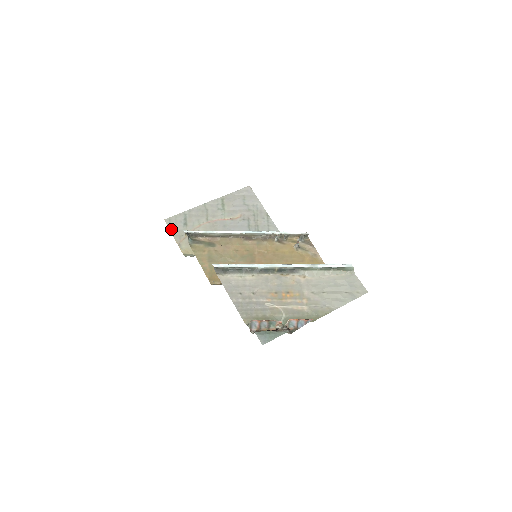
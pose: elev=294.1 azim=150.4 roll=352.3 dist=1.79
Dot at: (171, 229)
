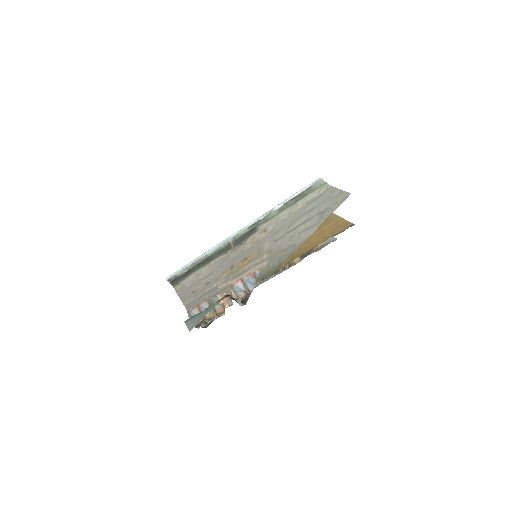
Dot at: occluded
